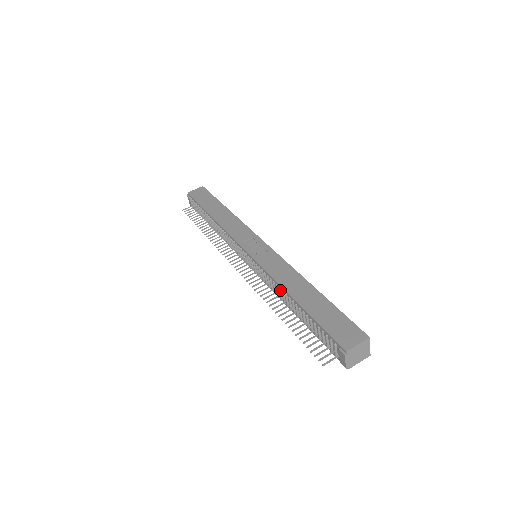
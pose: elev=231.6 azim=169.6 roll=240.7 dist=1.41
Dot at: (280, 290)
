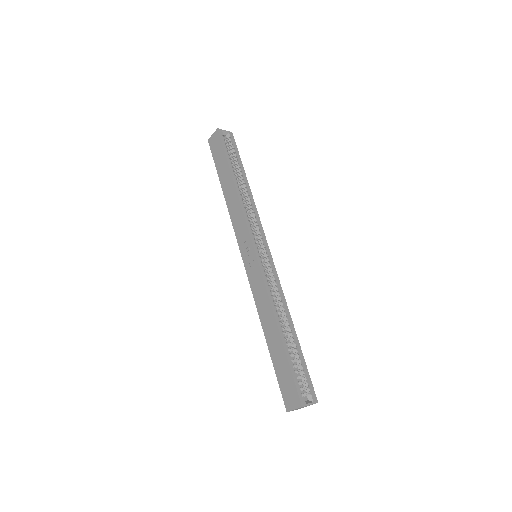
Dot at: occluded
